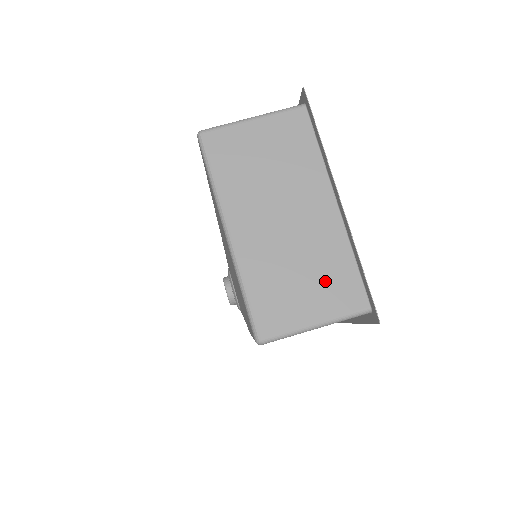
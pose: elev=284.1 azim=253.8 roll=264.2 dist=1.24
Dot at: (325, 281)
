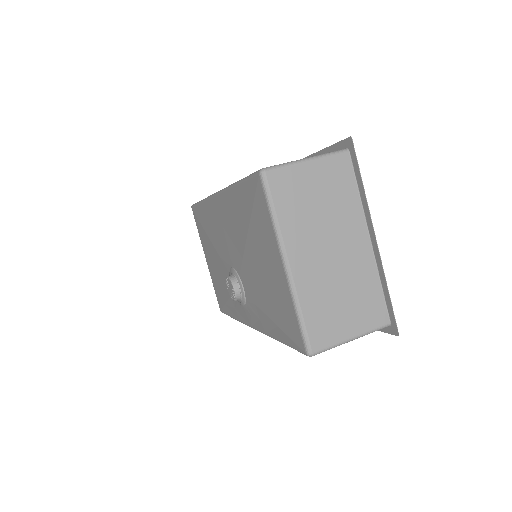
Dot at: (360, 303)
